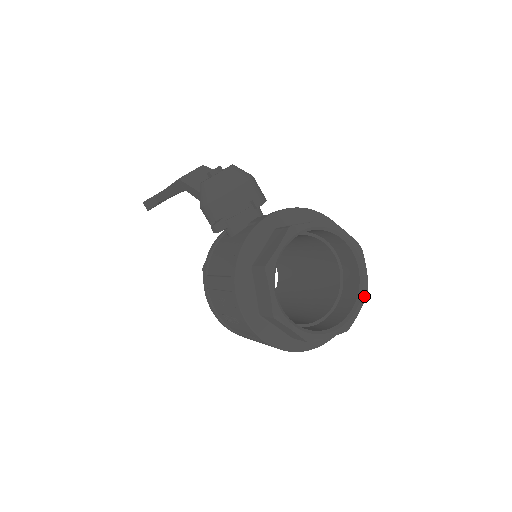
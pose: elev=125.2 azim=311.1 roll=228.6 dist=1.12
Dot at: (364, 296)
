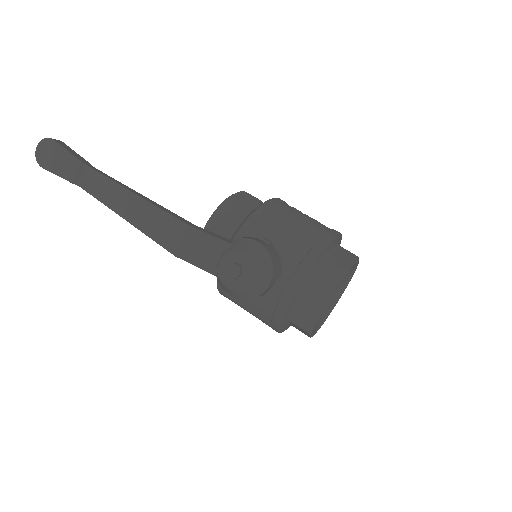
Dot at: occluded
